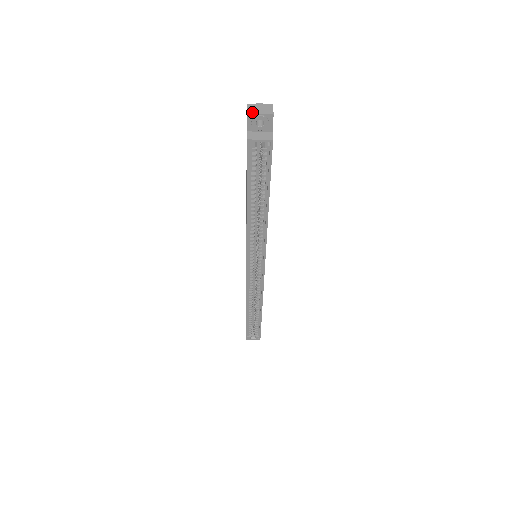
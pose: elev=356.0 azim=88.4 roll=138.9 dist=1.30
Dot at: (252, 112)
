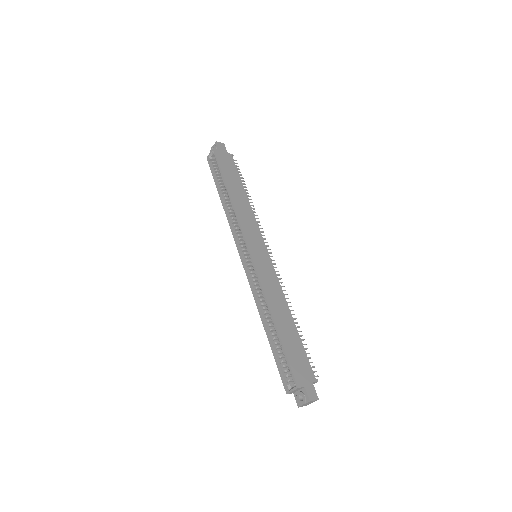
Dot at: occluded
